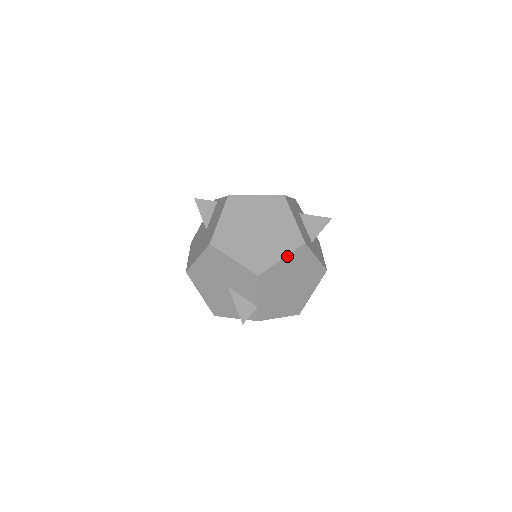
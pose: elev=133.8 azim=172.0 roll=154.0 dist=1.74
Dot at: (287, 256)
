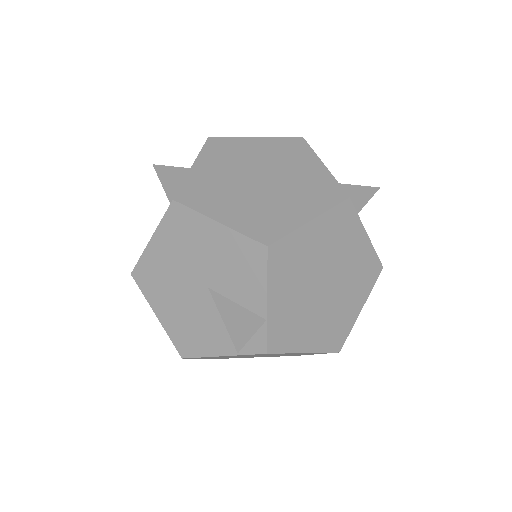
Dot at: (319, 216)
